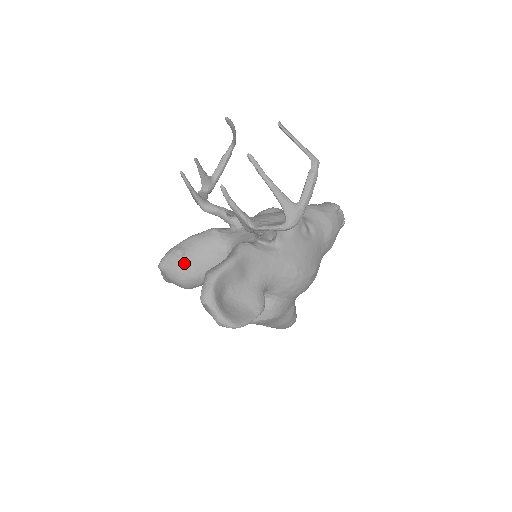
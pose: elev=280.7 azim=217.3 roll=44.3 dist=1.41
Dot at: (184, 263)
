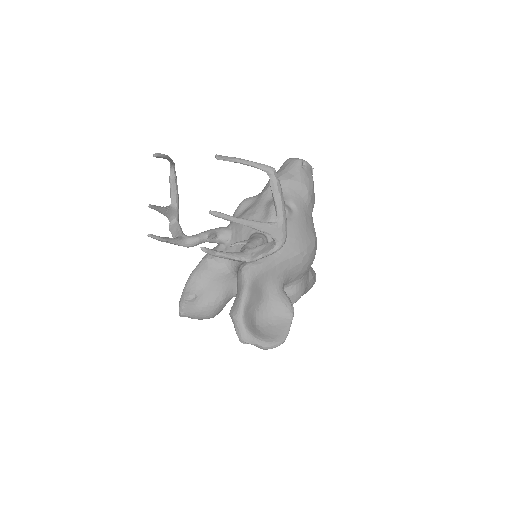
Dot at: (201, 303)
